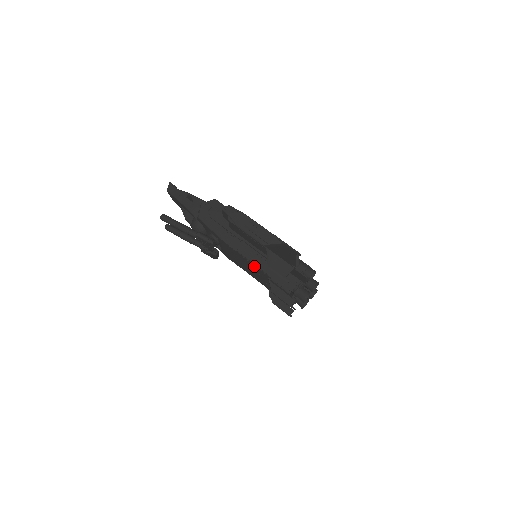
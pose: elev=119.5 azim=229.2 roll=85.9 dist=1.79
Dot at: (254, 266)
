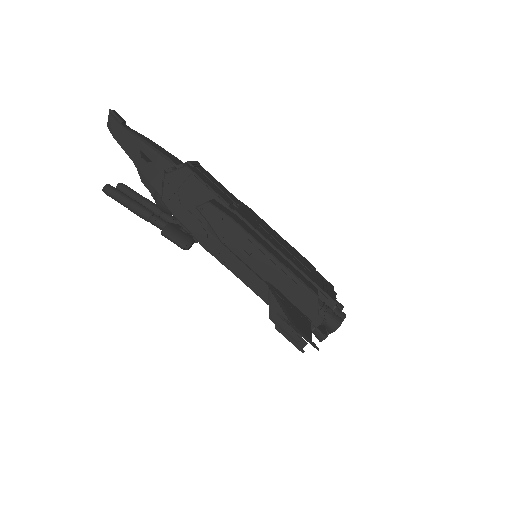
Dot at: (251, 288)
